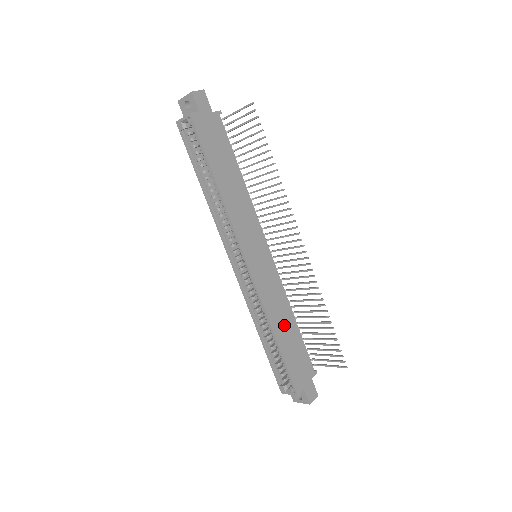
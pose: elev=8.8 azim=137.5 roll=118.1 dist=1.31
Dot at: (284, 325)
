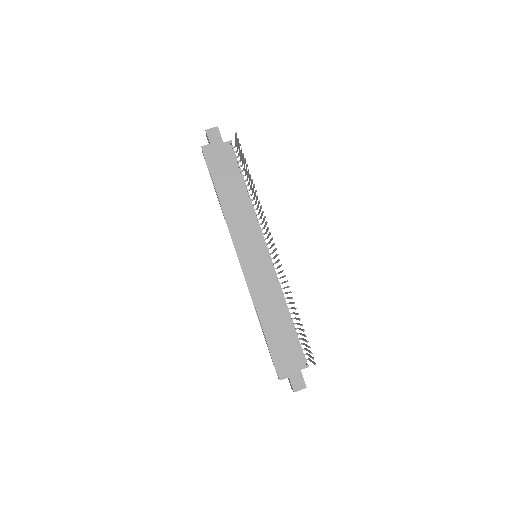
Dot at: (273, 317)
